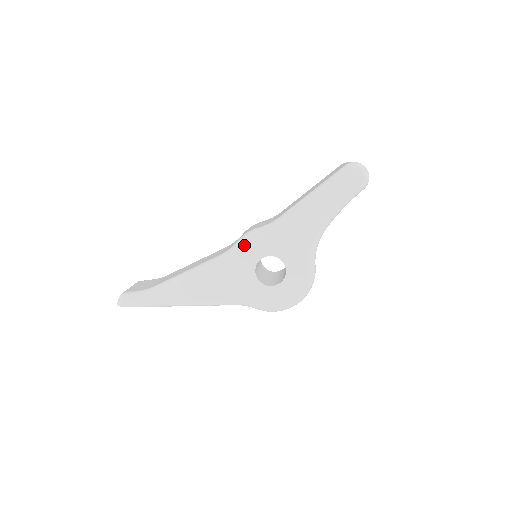
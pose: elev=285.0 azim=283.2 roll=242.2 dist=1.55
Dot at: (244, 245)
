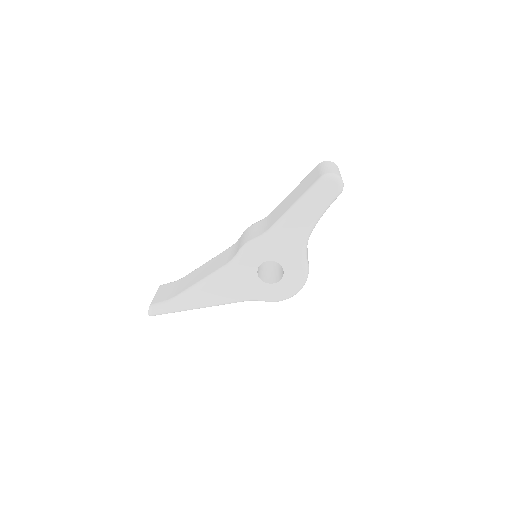
Dot at: (244, 256)
